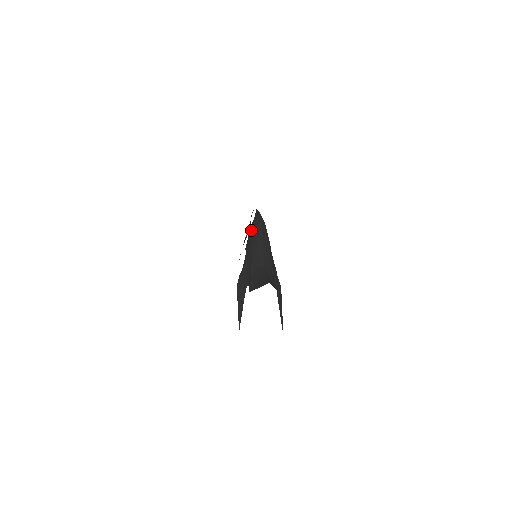
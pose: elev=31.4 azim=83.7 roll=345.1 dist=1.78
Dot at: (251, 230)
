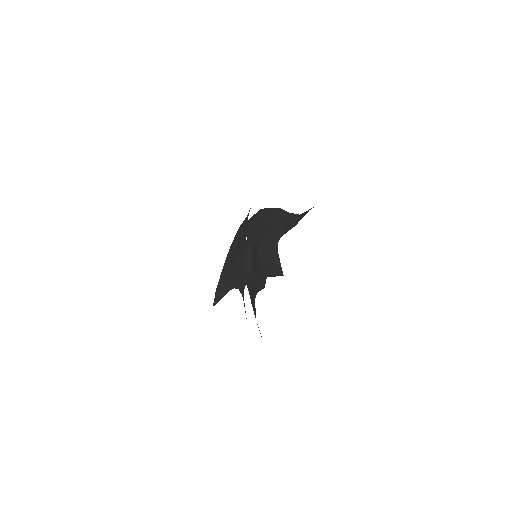
Dot at: (255, 220)
